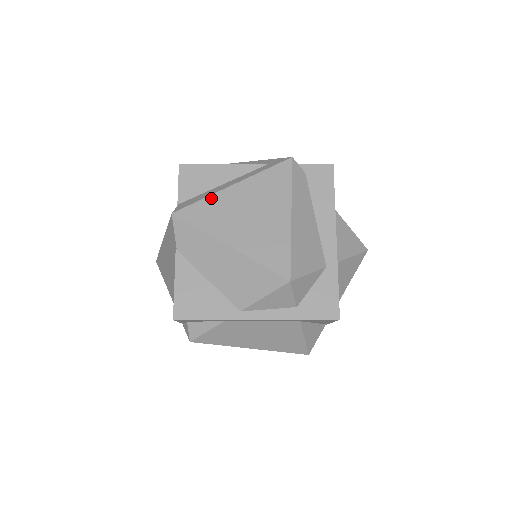
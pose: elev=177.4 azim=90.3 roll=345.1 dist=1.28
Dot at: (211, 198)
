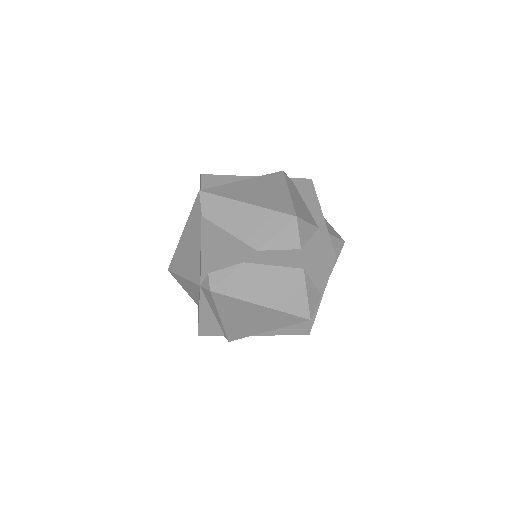
Dot at: (228, 185)
